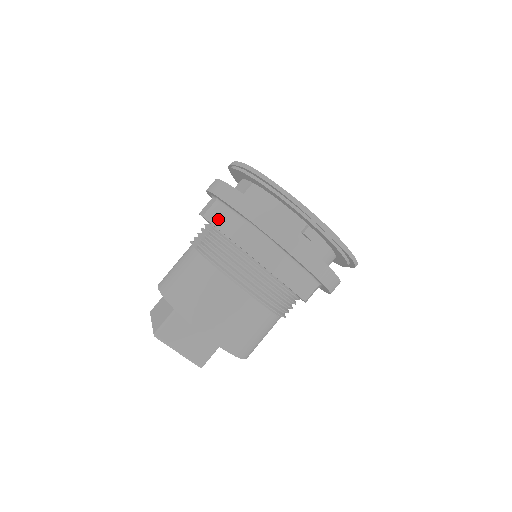
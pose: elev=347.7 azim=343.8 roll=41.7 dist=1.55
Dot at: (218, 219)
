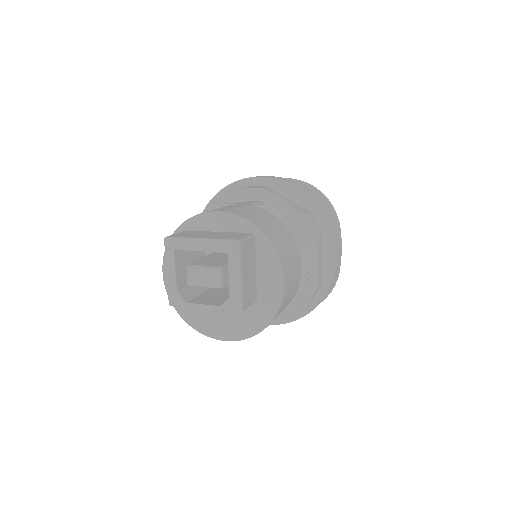
Dot at: (281, 196)
